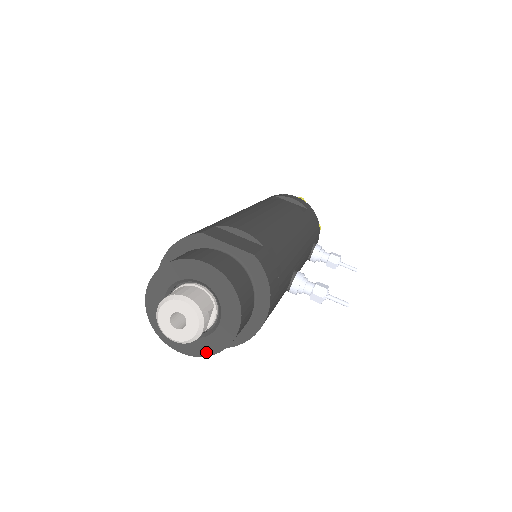
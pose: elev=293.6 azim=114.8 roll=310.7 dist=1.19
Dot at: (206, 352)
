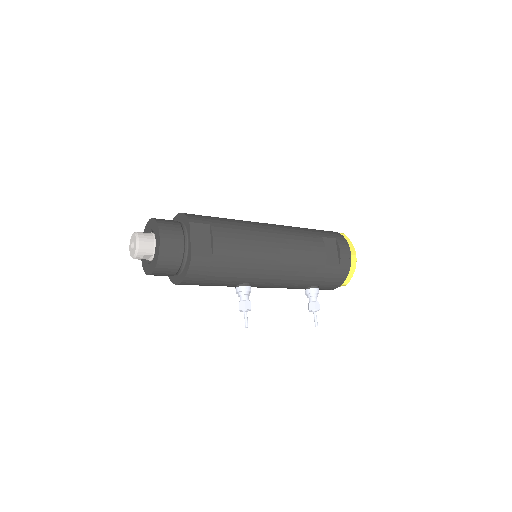
Dot at: (144, 267)
